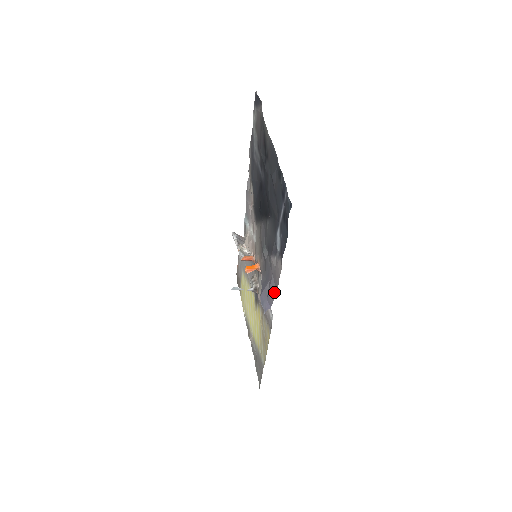
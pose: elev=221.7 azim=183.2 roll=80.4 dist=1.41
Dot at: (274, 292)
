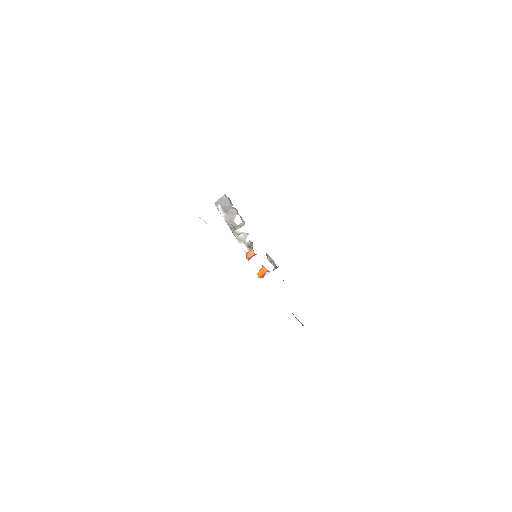
Dot at: occluded
